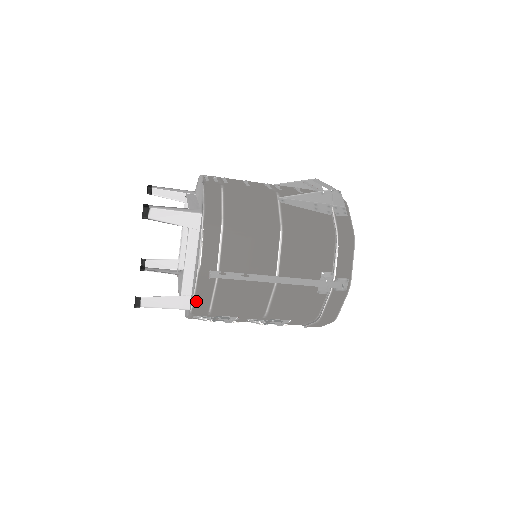
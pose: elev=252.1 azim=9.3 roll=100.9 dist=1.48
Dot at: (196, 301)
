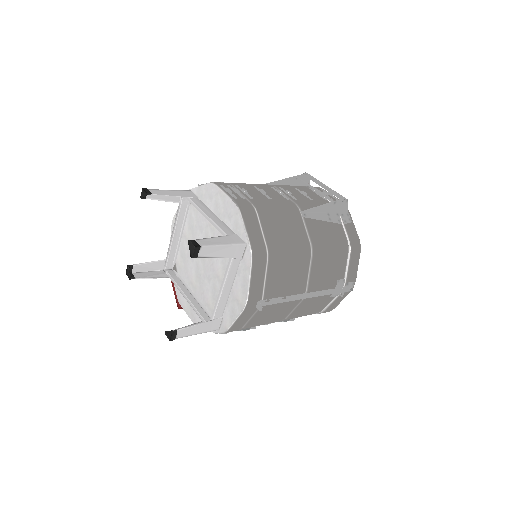
Dot at: (234, 325)
